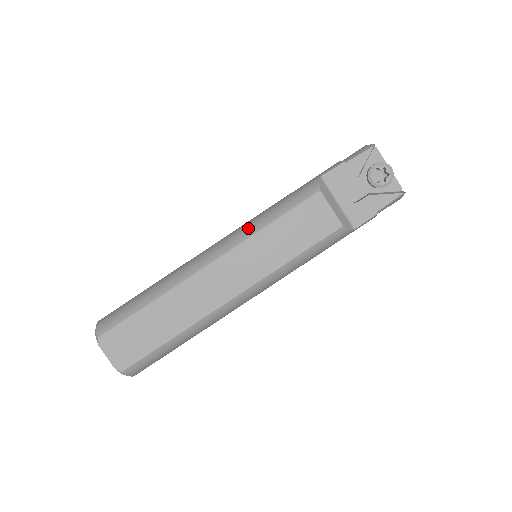
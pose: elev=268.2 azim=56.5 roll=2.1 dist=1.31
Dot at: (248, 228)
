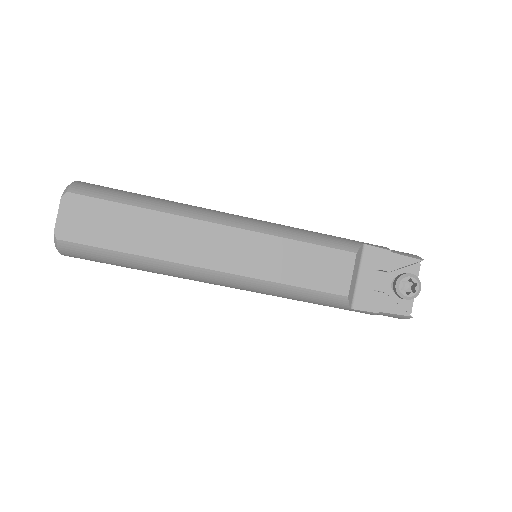
Dot at: (275, 227)
